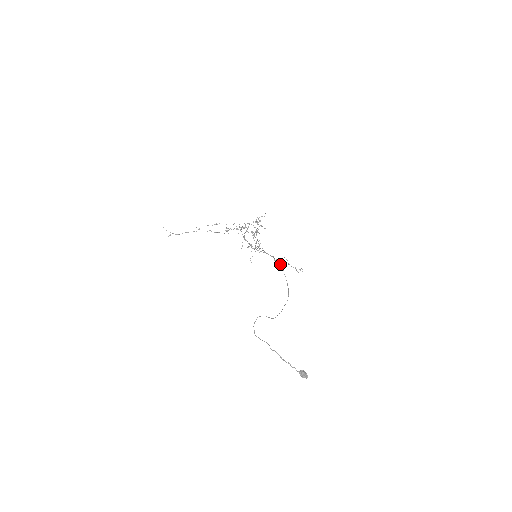
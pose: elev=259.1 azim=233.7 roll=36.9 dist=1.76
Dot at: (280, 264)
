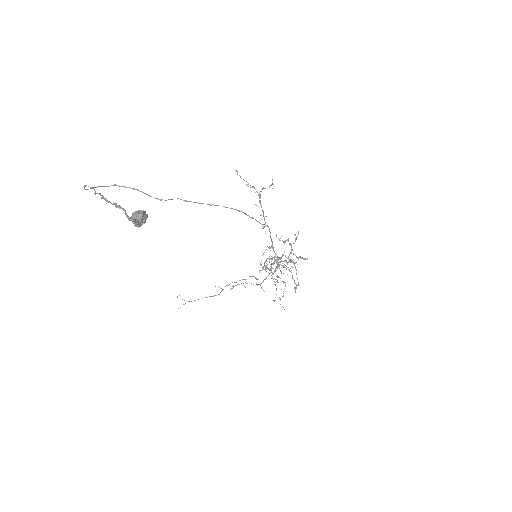
Dot at: (268, 226)
